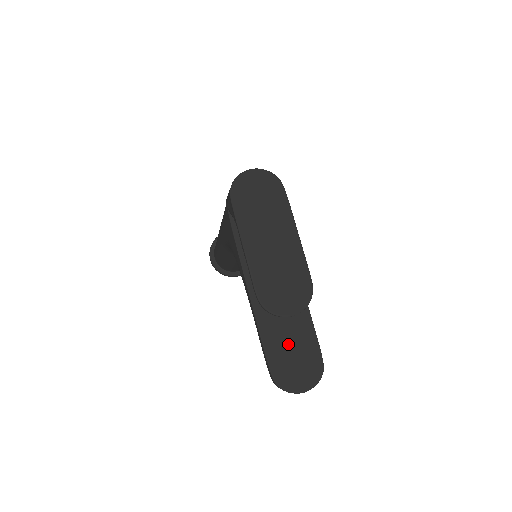
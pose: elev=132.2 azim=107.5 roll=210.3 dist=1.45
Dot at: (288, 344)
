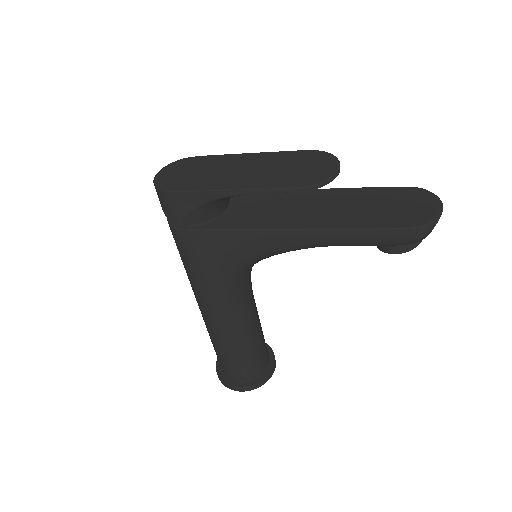
Dot at: (374, 209)
